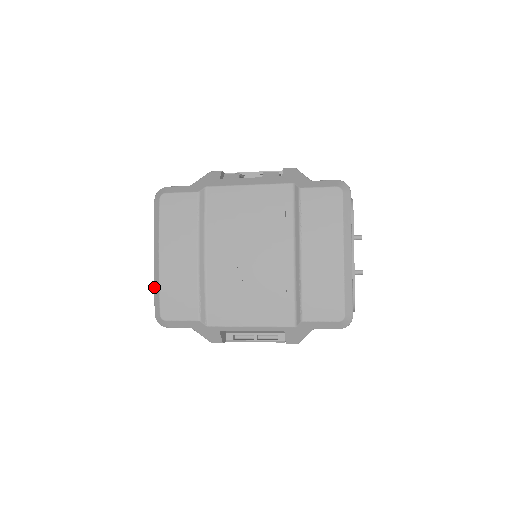
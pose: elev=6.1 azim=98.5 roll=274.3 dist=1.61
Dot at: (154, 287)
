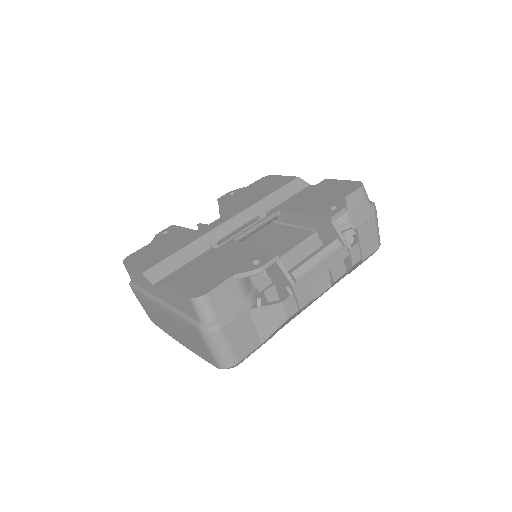
Dot at: occluded
